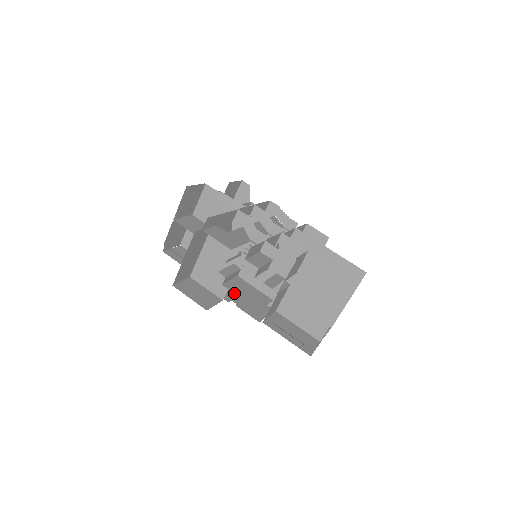
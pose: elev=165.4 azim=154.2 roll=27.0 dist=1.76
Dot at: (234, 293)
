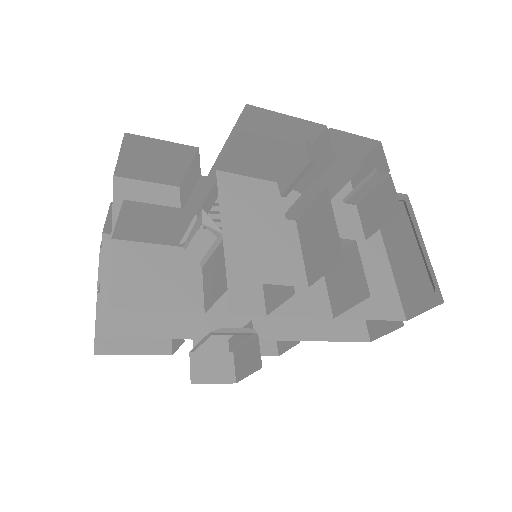
Dot at: occluded
